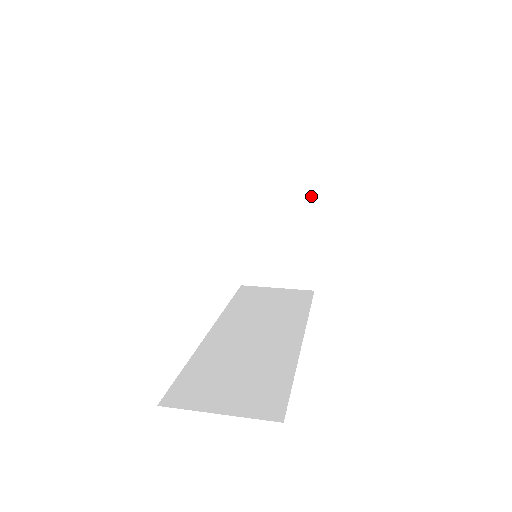
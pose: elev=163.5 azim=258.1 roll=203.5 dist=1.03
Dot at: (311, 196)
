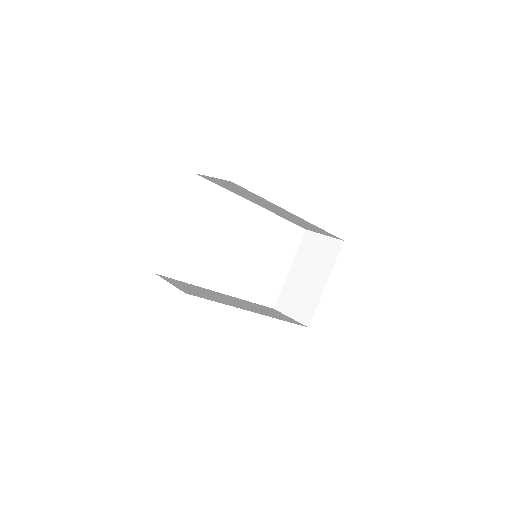
Dot at: (331, 262)
